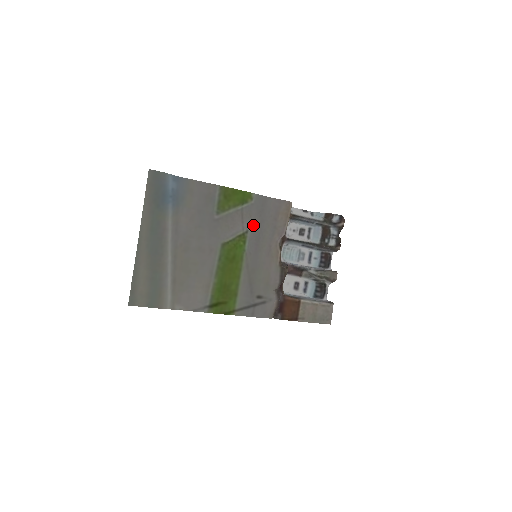
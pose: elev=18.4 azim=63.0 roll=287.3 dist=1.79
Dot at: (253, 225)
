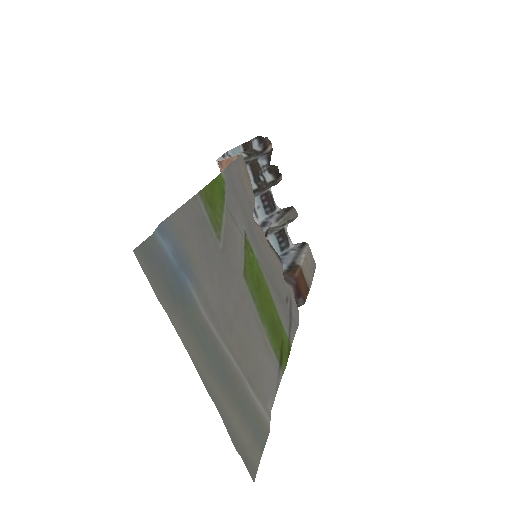
Dot at: (242, 219)
